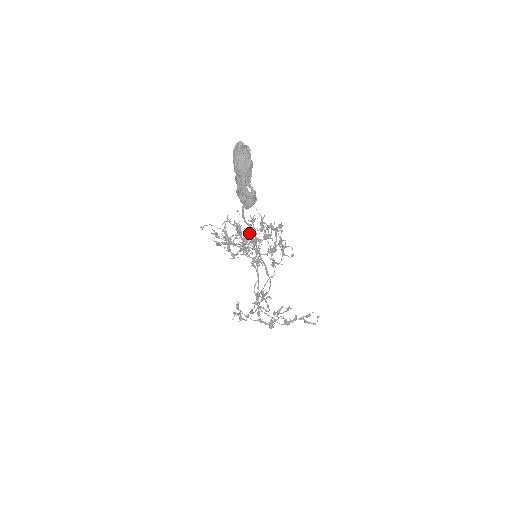
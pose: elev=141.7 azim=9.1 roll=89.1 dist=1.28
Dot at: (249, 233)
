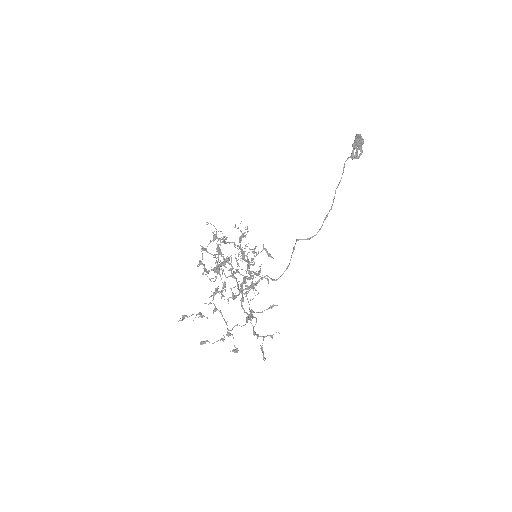
Dot at: occluded
